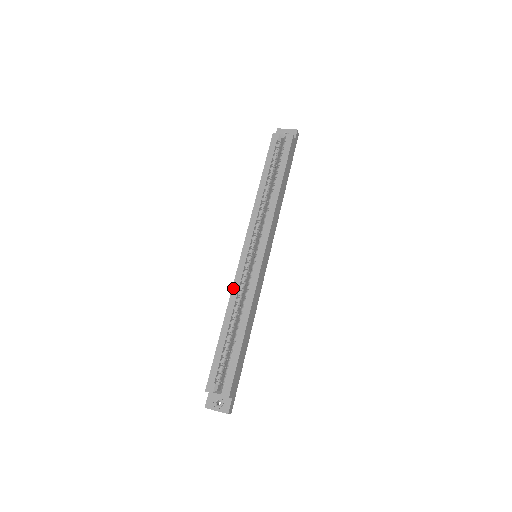
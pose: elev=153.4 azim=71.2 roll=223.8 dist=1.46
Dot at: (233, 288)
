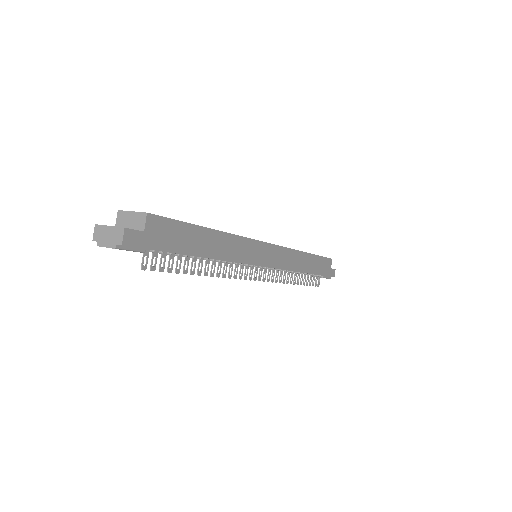
Dot at: occluded
